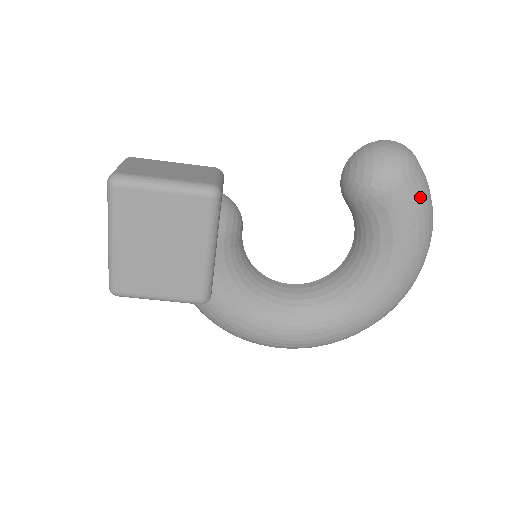
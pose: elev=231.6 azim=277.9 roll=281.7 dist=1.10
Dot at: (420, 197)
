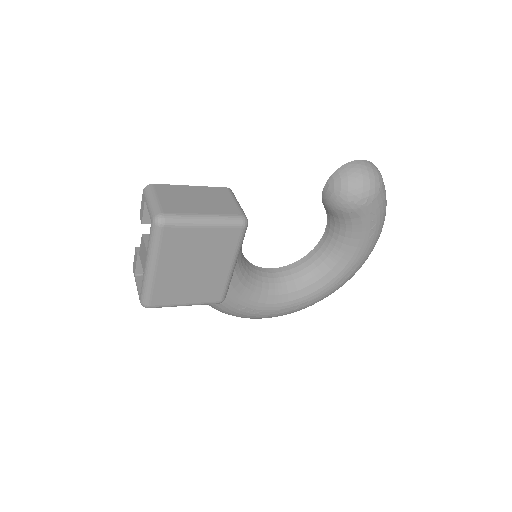
Dot at: (383, 205)
